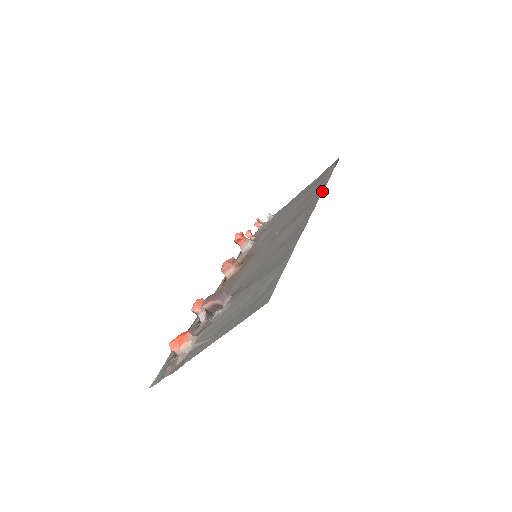
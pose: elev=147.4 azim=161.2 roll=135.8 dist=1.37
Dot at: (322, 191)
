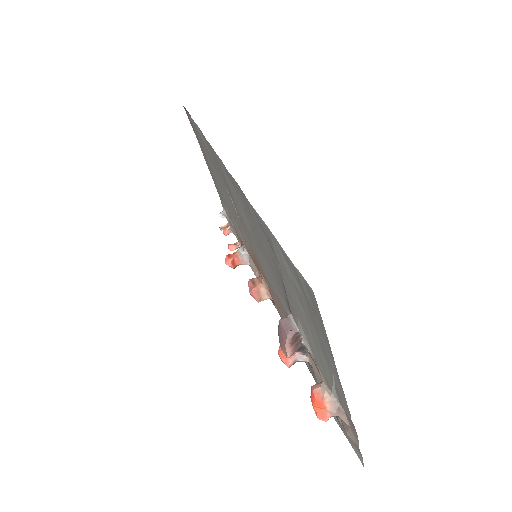
Dot at: occluded
